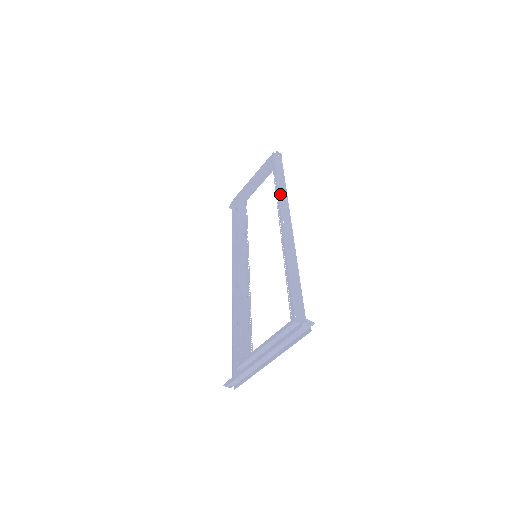
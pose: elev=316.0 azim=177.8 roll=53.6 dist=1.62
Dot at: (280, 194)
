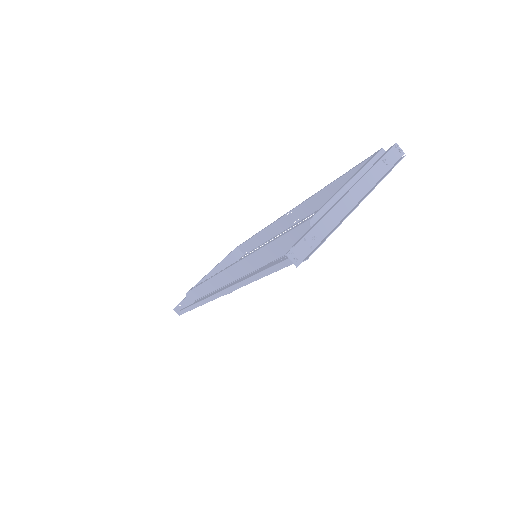
Dot at: (269, 227)
